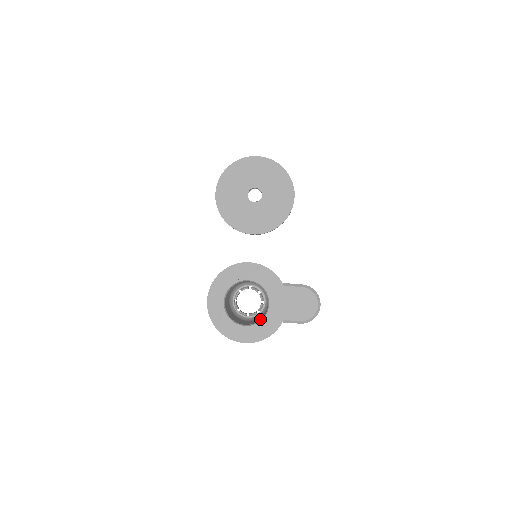
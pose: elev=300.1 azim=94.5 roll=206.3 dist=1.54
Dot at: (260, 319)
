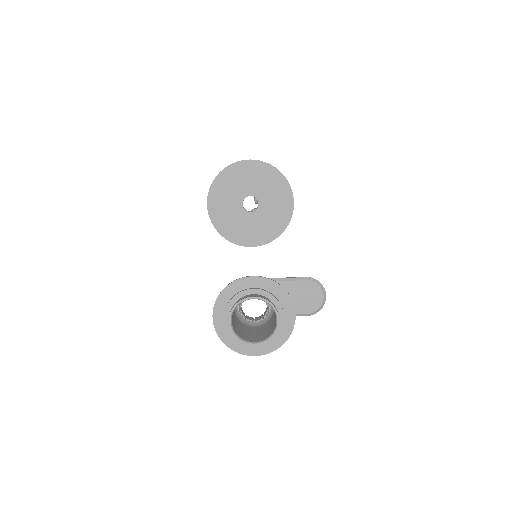
Dot at: (269, 335)
